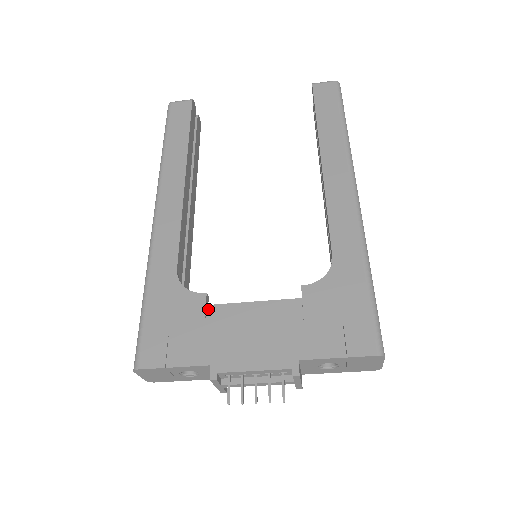
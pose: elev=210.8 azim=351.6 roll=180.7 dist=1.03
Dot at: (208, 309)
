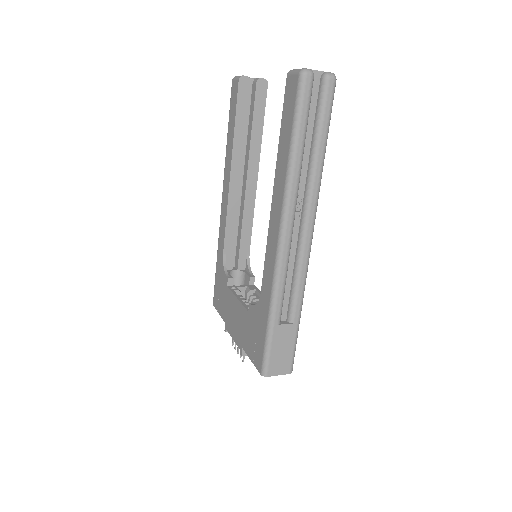
Dot at: (227, 289)
